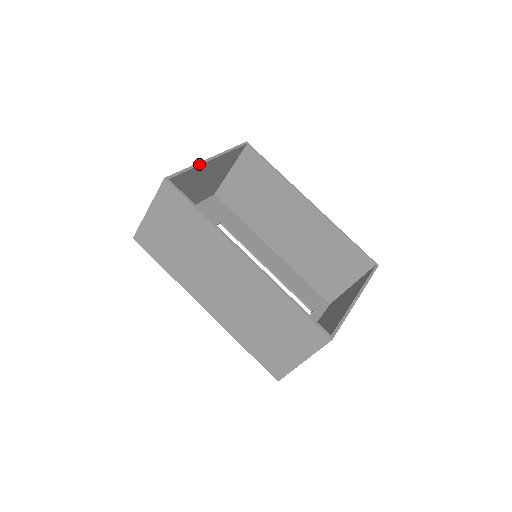
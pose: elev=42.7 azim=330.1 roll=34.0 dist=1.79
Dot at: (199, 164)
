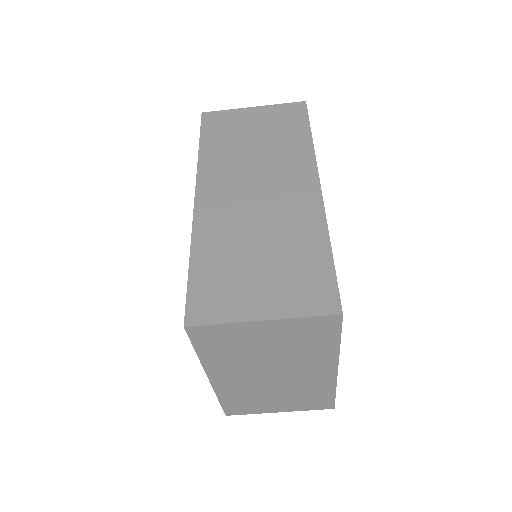
Dot at: occluded
